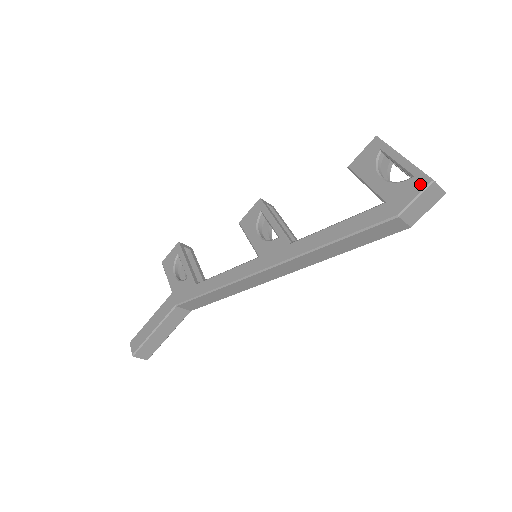
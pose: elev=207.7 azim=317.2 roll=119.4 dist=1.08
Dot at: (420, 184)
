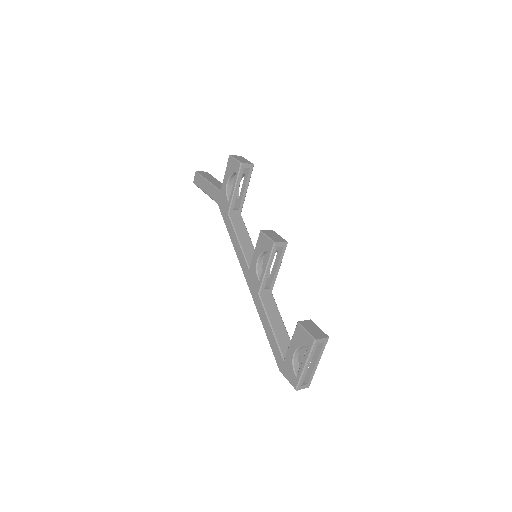
Dot at: (293, 382)
